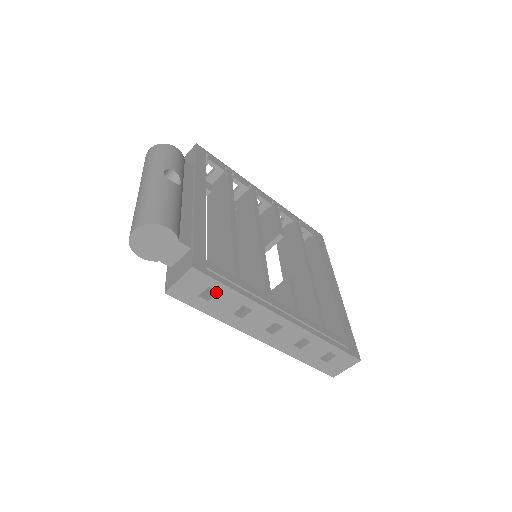
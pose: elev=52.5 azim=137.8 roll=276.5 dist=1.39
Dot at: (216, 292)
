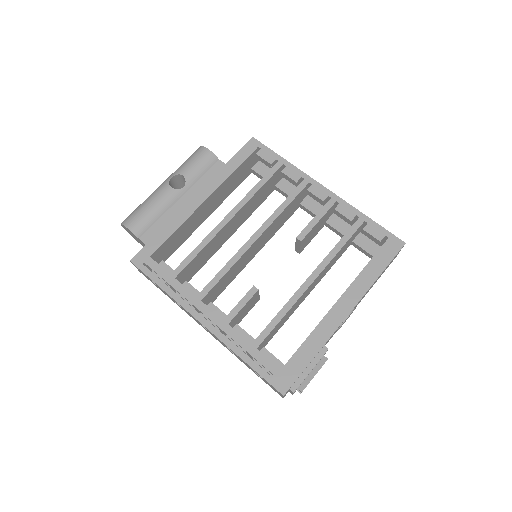
Dot at: occluded
